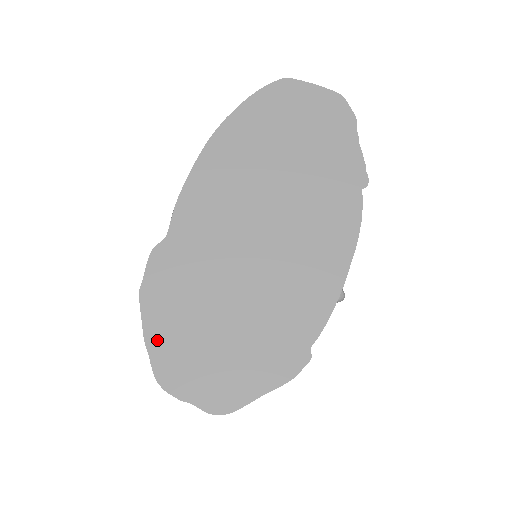
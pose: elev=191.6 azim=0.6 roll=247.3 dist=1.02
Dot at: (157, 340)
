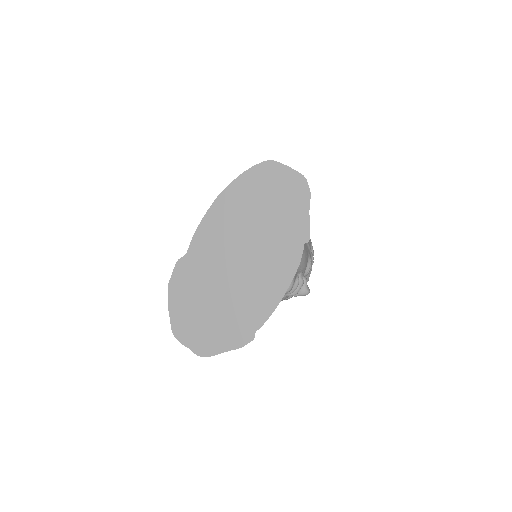
Dot at: (175, 311)
